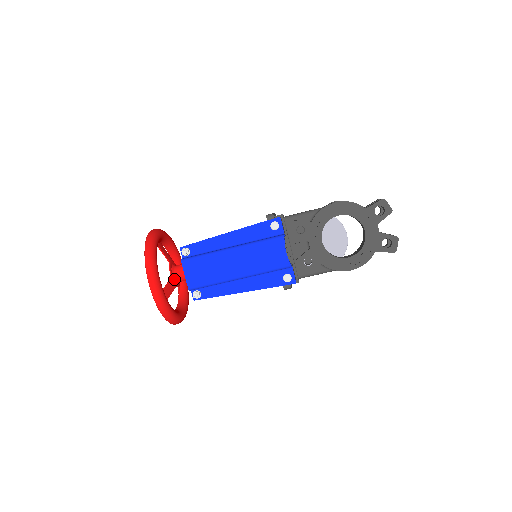
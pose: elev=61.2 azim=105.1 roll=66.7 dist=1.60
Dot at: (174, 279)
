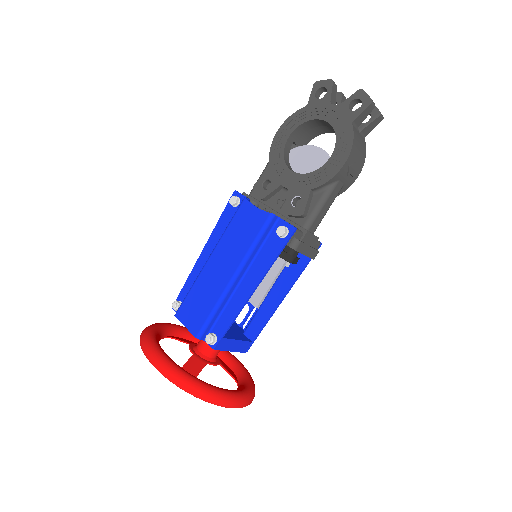
Dot at: (200, 356)
